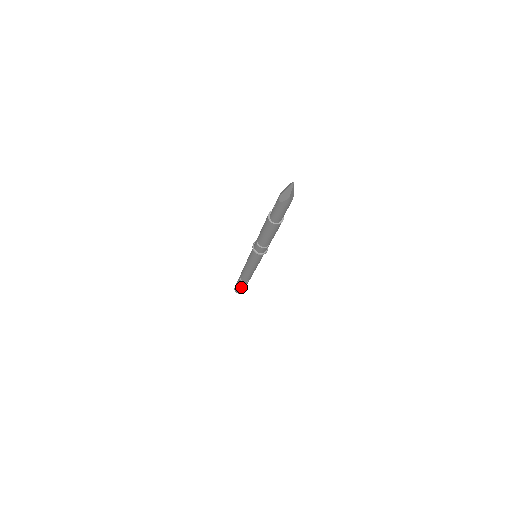
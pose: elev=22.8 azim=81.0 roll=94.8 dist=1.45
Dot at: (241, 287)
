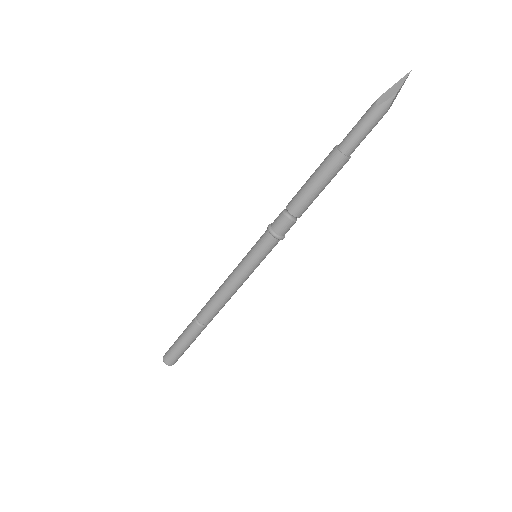
Dot at: (185, 343)
